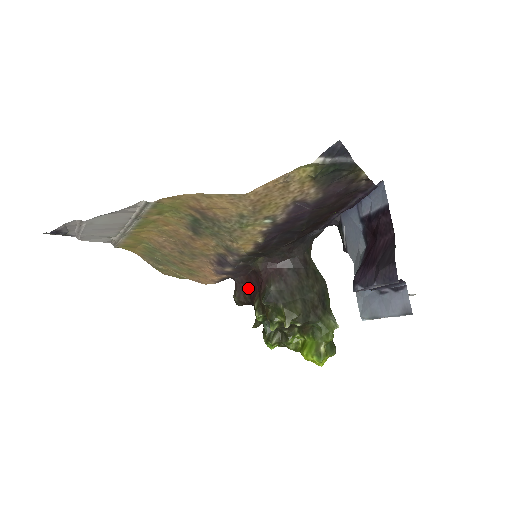
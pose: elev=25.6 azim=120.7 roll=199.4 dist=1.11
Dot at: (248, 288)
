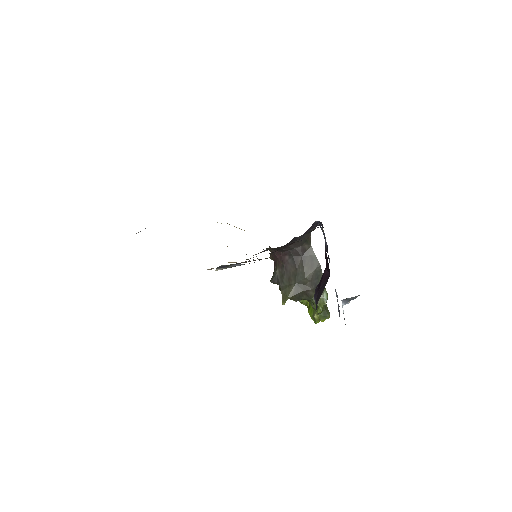
Dot at: occluded
